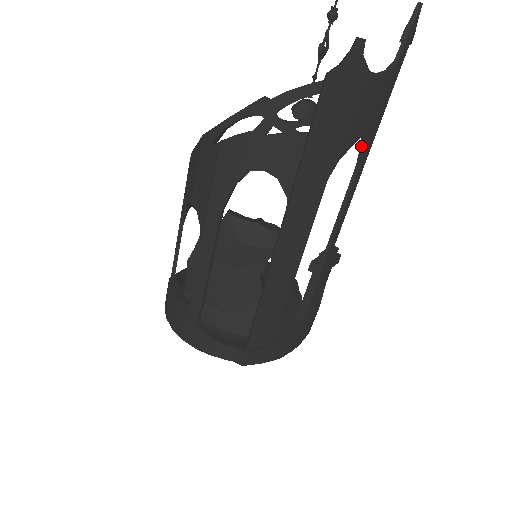
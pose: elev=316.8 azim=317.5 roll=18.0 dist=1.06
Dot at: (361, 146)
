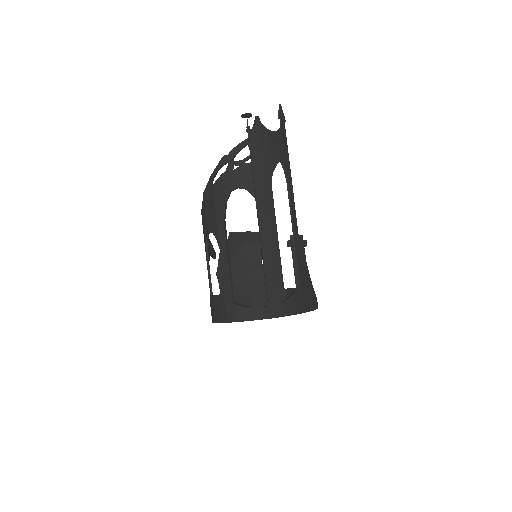
Dot at: (283, 168)
